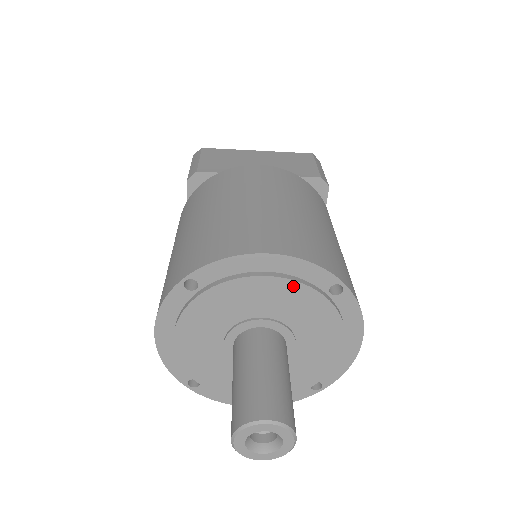
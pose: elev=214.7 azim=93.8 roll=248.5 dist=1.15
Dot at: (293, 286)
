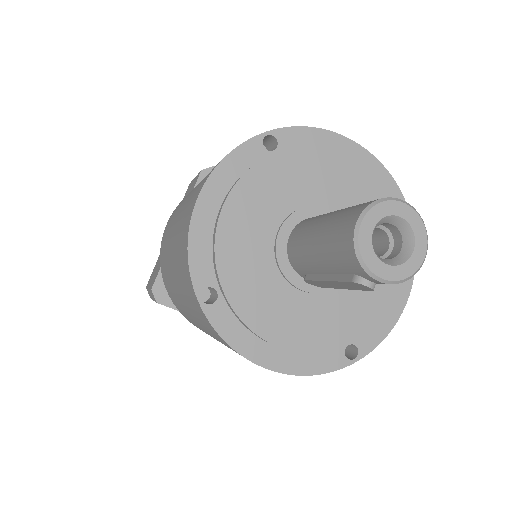
Dot at: (368, 182)
